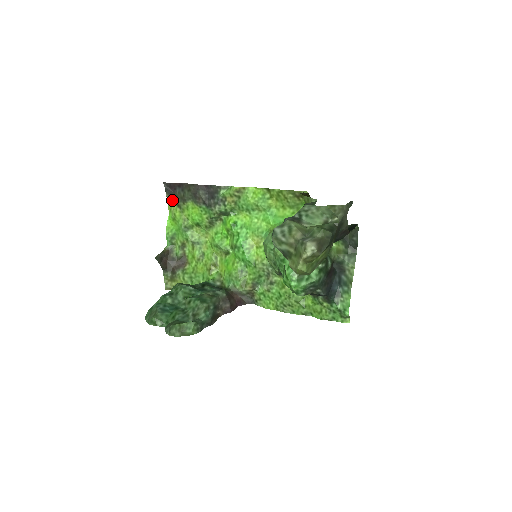
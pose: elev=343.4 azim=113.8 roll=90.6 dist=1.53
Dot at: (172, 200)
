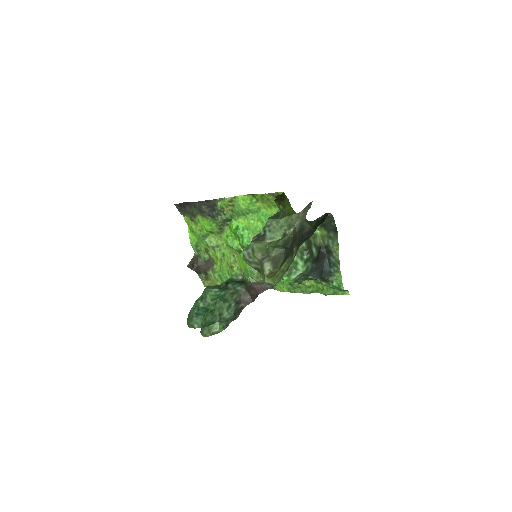
Dot at: (186, 216)
